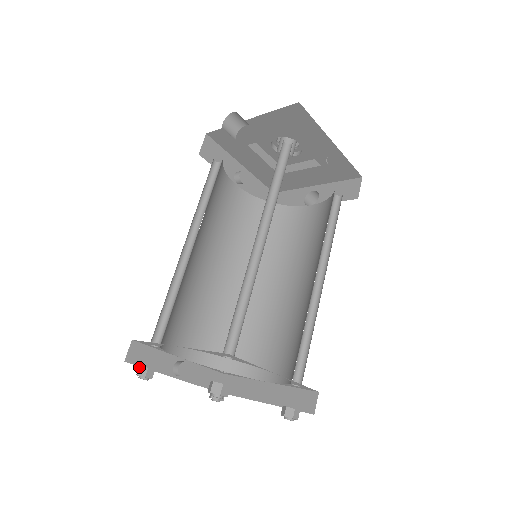
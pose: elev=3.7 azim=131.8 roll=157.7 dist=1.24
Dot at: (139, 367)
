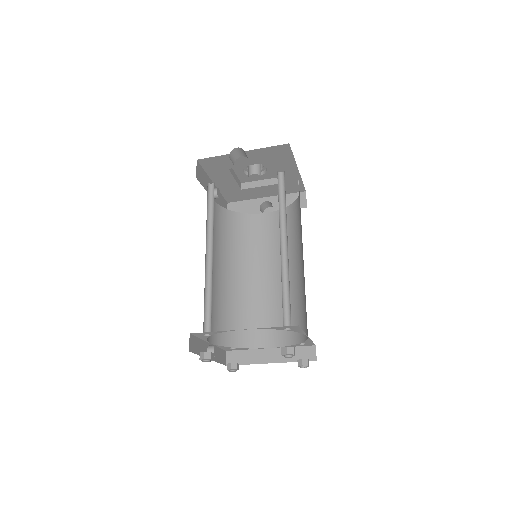
Dot at: (203, 353)
